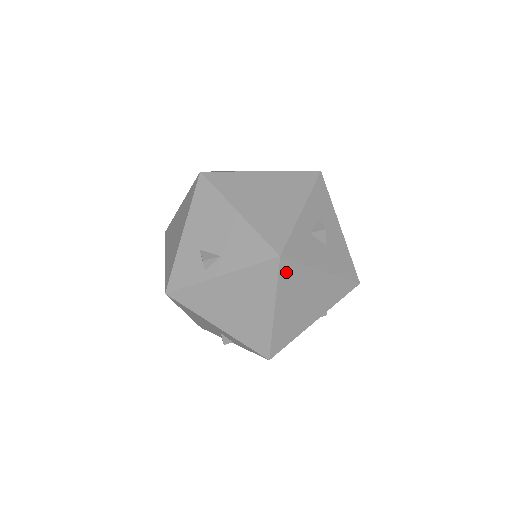
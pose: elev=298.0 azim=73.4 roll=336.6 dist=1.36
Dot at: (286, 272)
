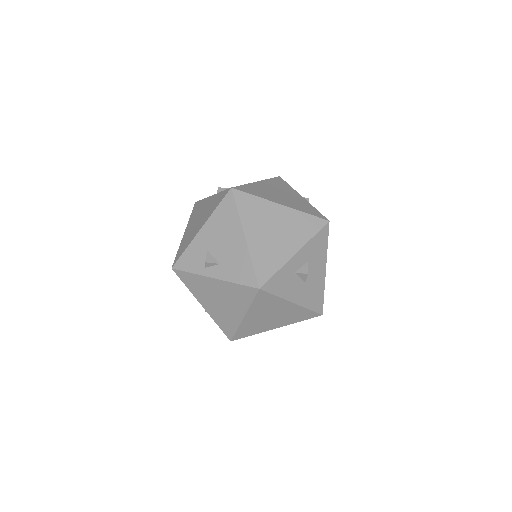
Dot at: (261, 298)
